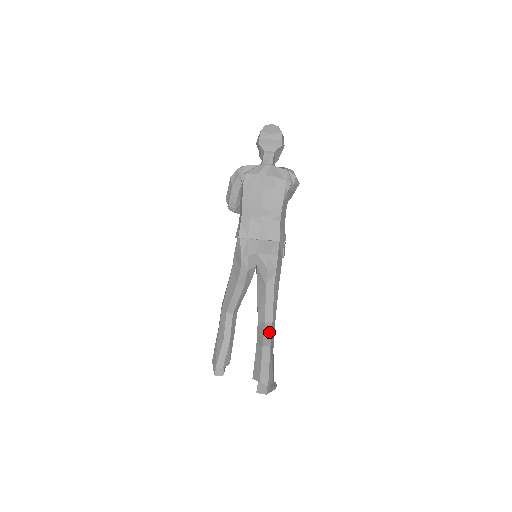
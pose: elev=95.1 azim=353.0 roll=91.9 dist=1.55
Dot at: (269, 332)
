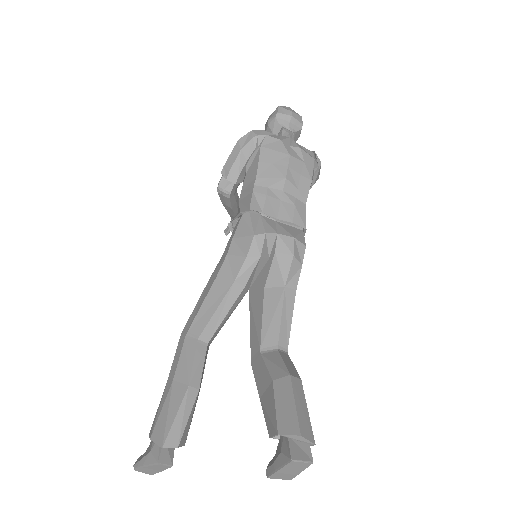
Dot at: (289, 361)
